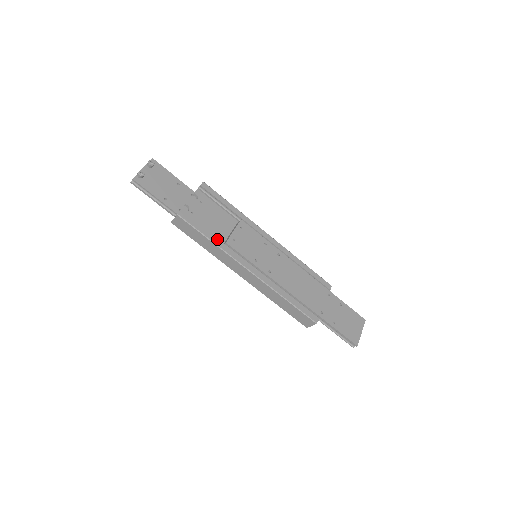
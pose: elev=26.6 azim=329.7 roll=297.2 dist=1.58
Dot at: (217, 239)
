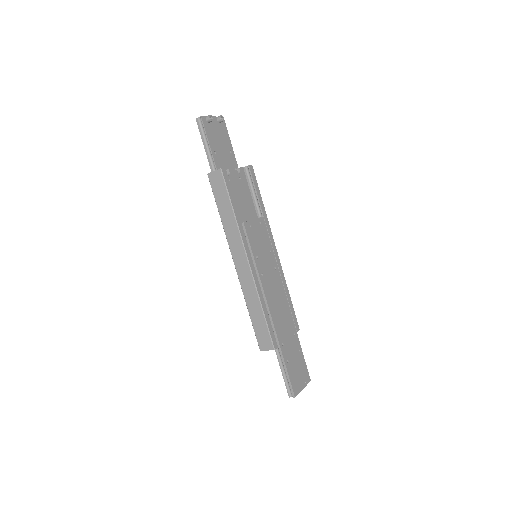
Dot at: (238, 214)
